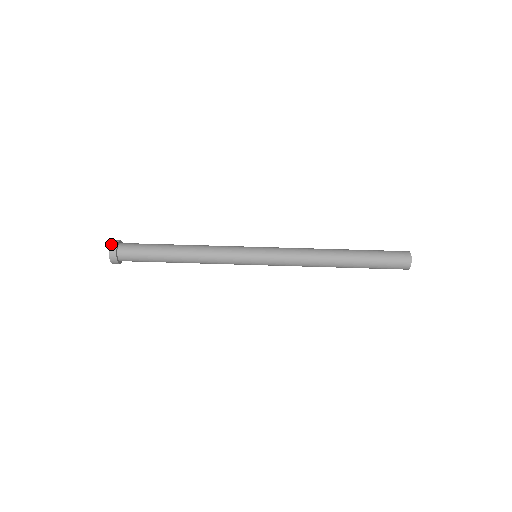
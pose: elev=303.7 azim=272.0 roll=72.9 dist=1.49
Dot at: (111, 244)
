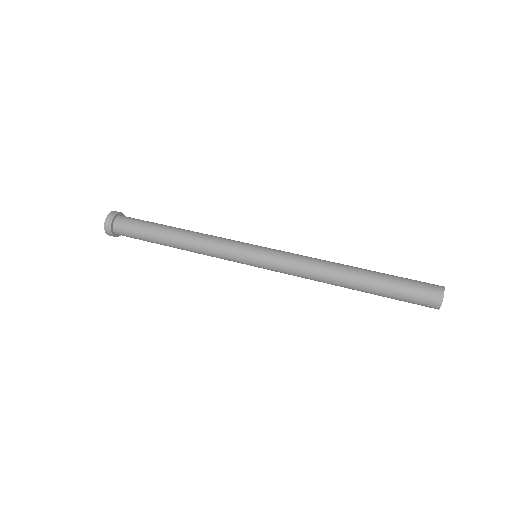
Dot at: (111, 212)
